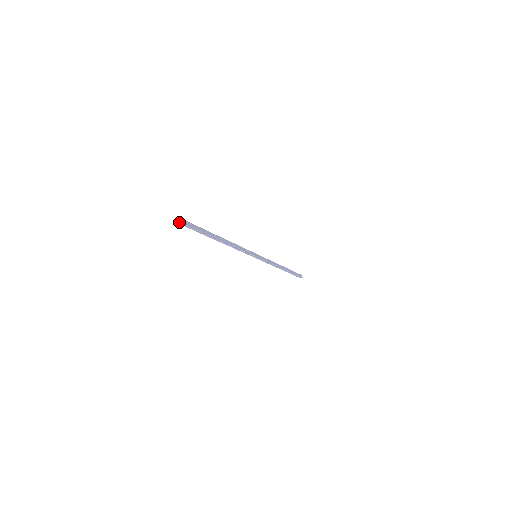
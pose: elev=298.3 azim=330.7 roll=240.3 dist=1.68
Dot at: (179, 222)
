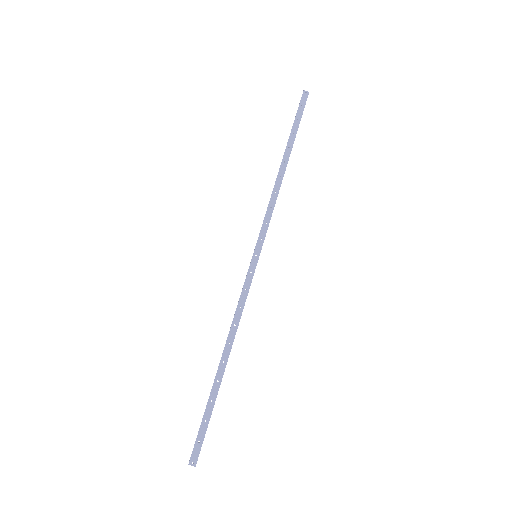
Dot at: (194, 466)
